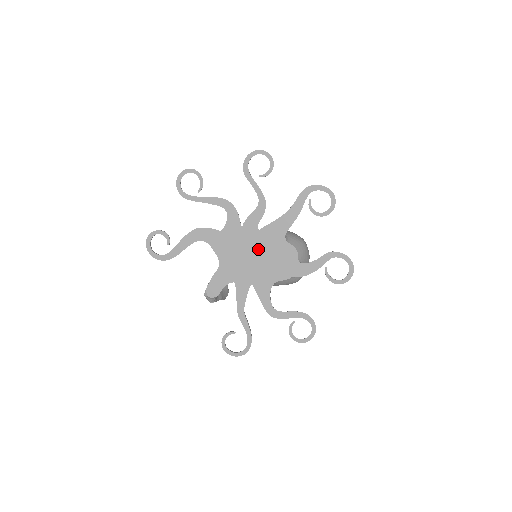
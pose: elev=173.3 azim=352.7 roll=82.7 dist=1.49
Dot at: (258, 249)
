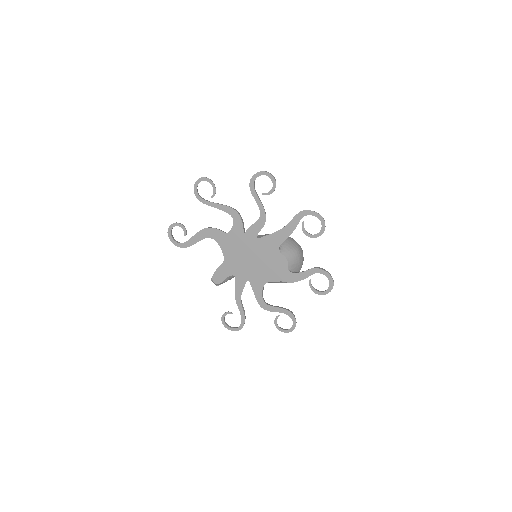
Dot at: (256, 254)
